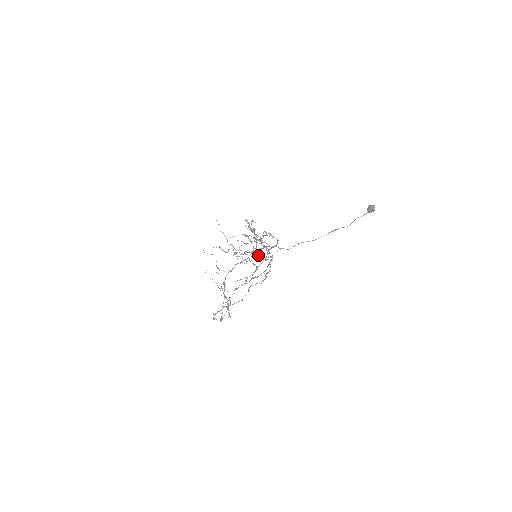
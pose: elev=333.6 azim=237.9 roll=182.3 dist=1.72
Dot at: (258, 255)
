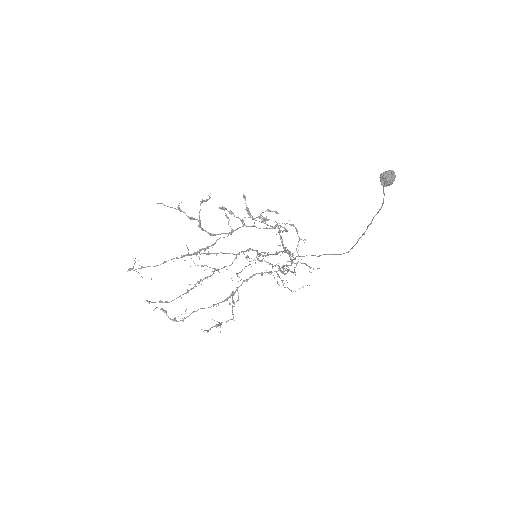
Dot at: occluded
